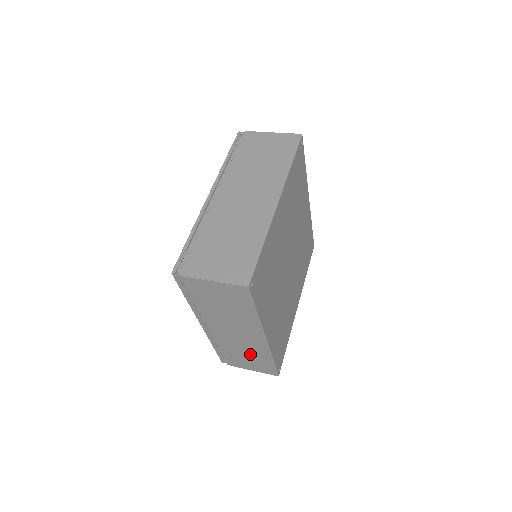
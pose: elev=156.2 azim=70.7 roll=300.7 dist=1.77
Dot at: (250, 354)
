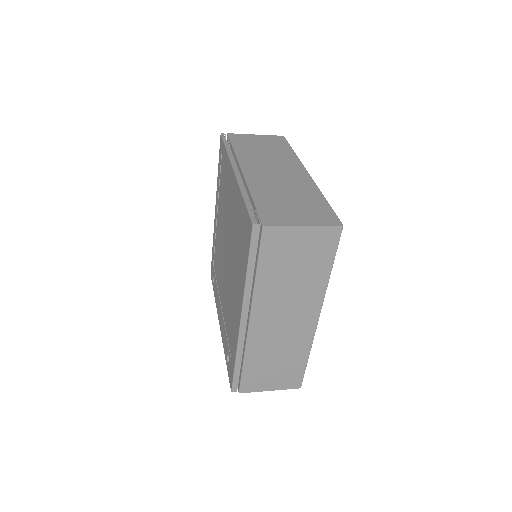
Dot at: (284, 356)
